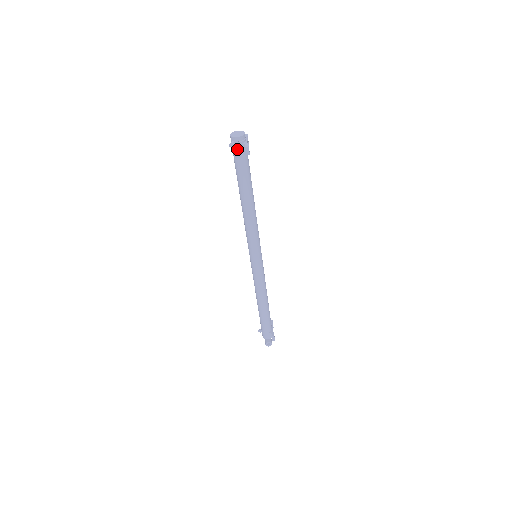
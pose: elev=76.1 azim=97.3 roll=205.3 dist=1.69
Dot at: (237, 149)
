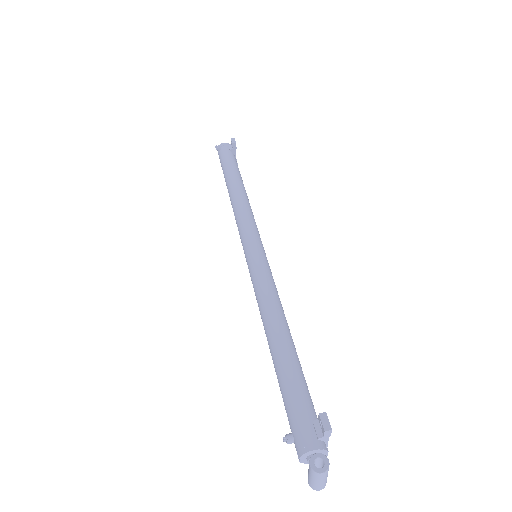
Dot at: (224, 150)
